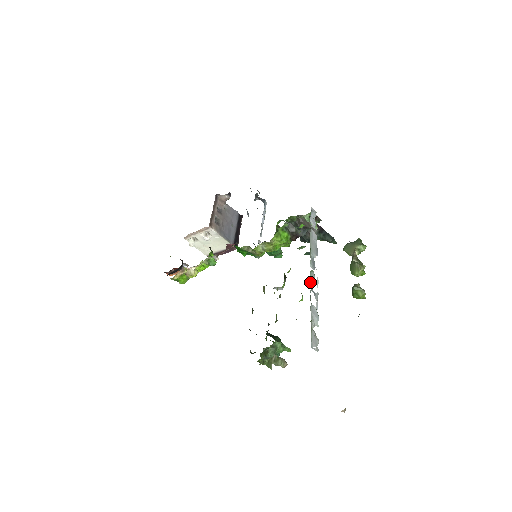
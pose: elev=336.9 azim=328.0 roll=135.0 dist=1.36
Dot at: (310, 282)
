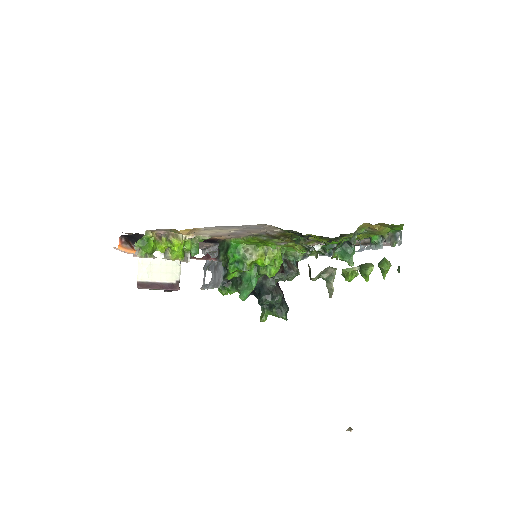
Dot at: occluded
